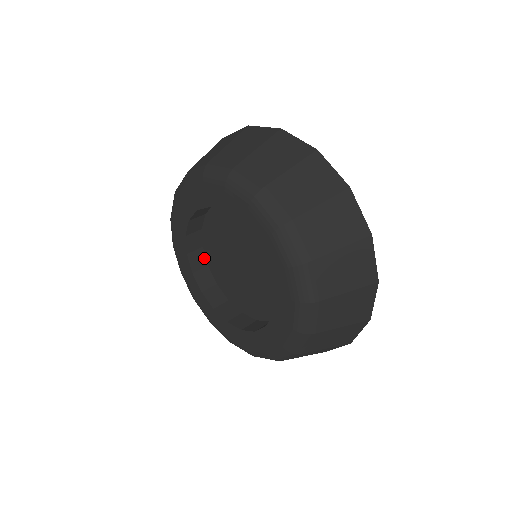
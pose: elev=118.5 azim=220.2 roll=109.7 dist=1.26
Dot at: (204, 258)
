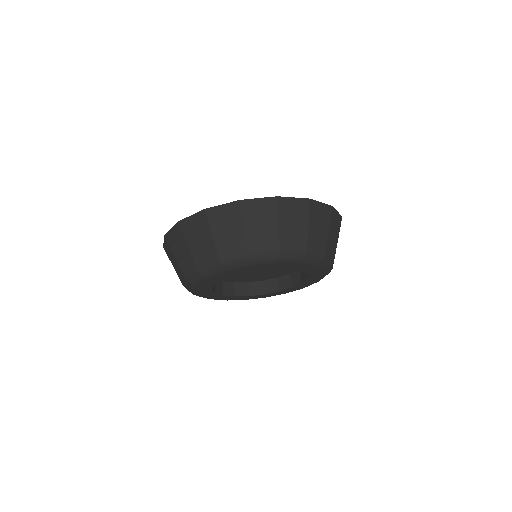
Dot at: (229, 283)
